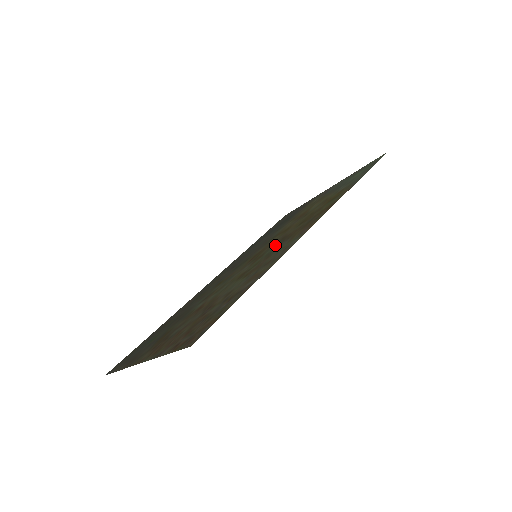
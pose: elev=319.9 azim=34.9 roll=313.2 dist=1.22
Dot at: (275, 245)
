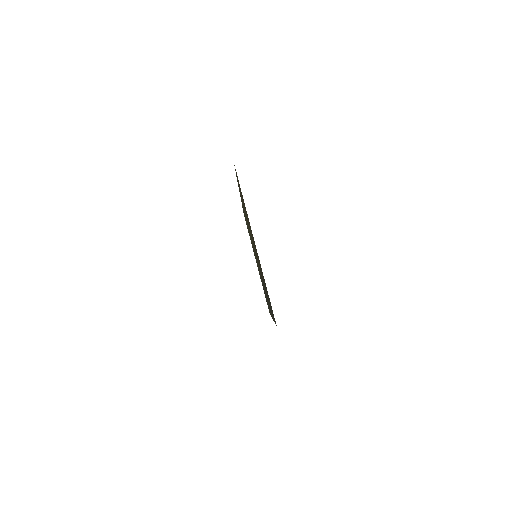
Dot at: occluded
